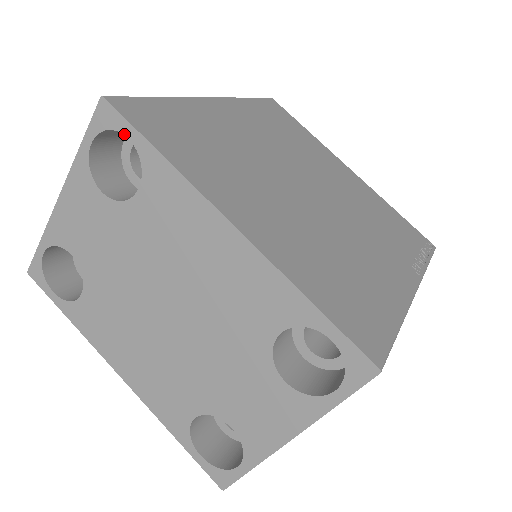
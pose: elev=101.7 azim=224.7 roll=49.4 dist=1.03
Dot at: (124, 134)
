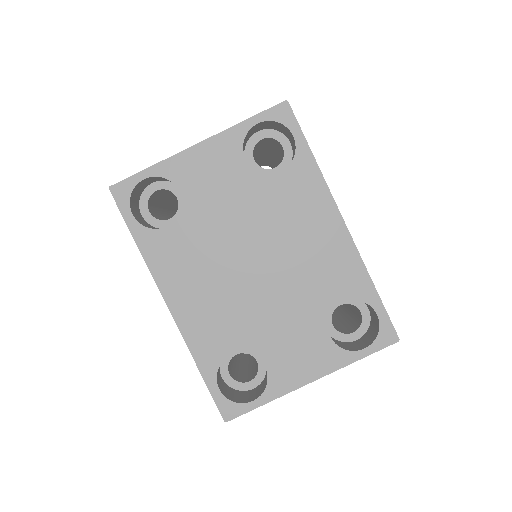
Dot at: (291, 132)
